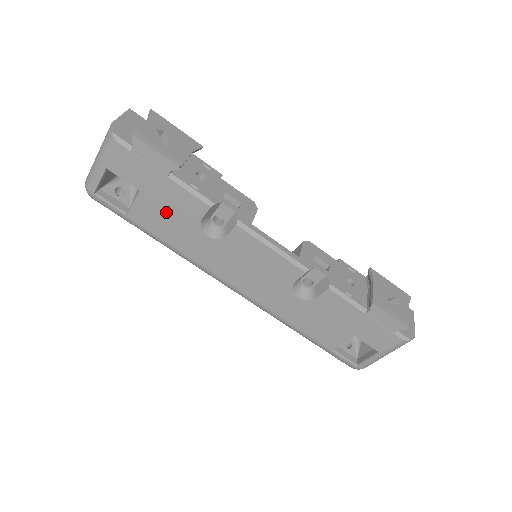
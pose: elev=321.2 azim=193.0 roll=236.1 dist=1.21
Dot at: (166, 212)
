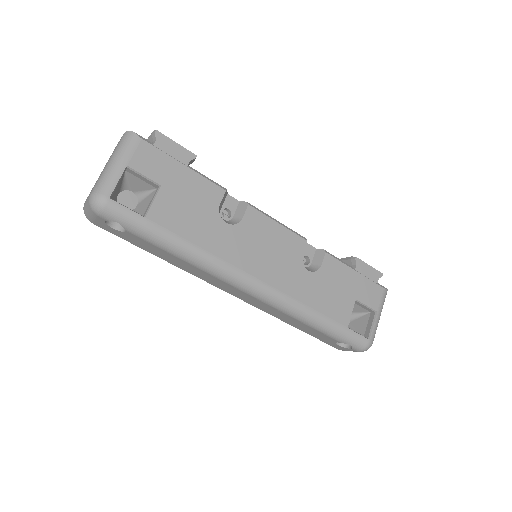
Dot at: (187, 204)
